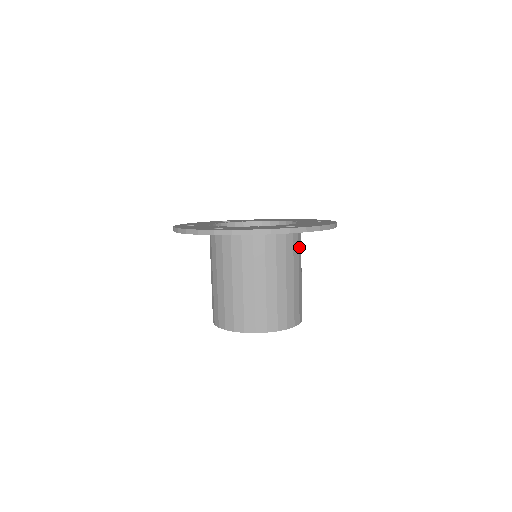
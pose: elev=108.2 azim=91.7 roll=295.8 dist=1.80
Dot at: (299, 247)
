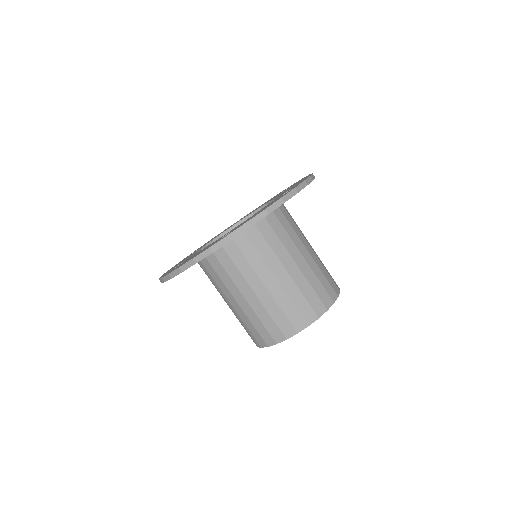
Dot at: occluded
